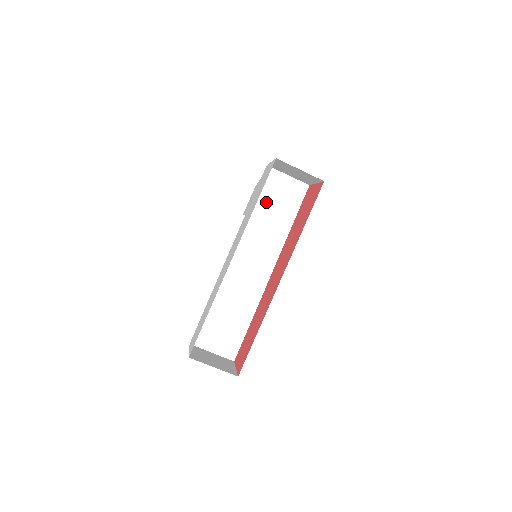
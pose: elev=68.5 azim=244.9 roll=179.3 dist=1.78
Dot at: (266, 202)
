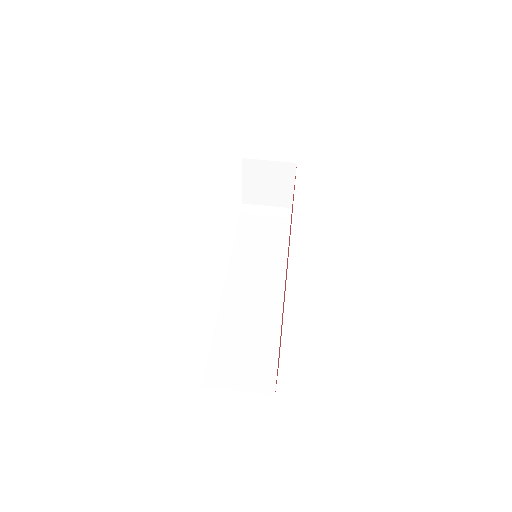
Dot at: (252, 229)
